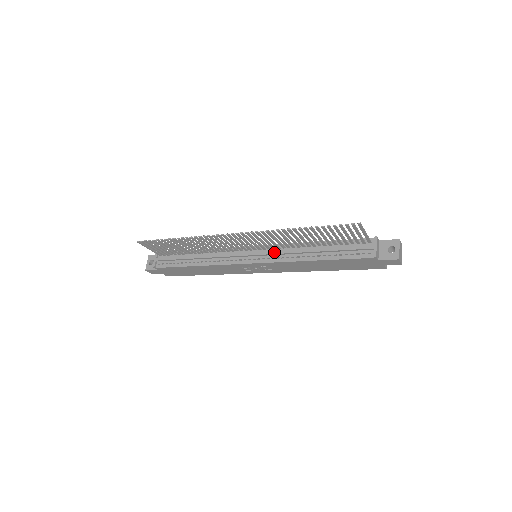
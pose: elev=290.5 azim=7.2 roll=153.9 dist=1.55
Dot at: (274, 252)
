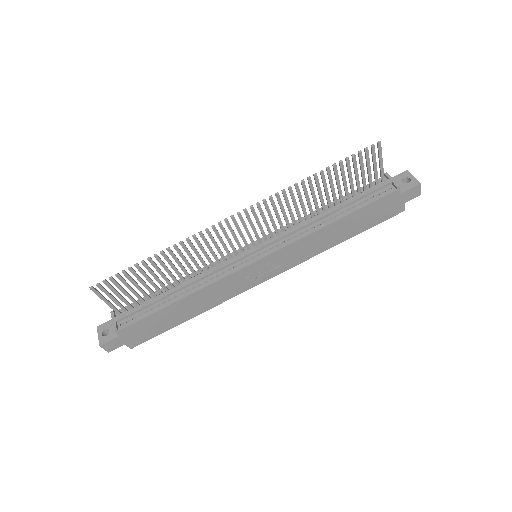
Dot at: (281, 235)
